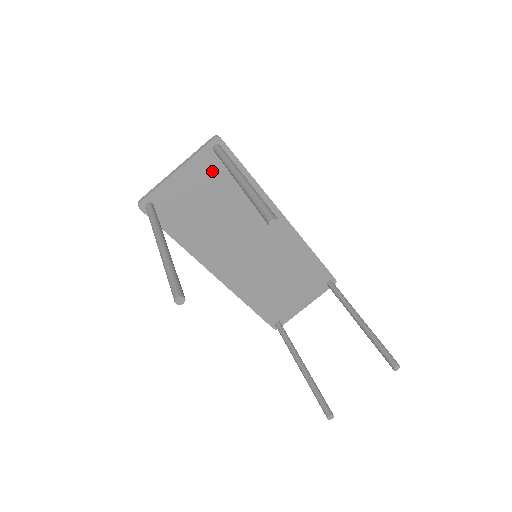
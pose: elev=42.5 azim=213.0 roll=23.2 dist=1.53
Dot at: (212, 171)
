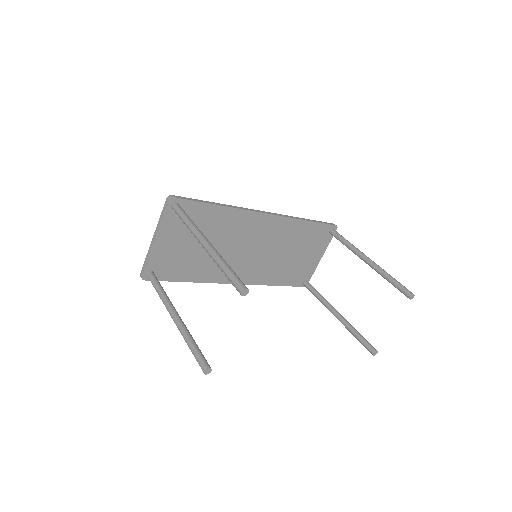
Dot at: (182, 222)
